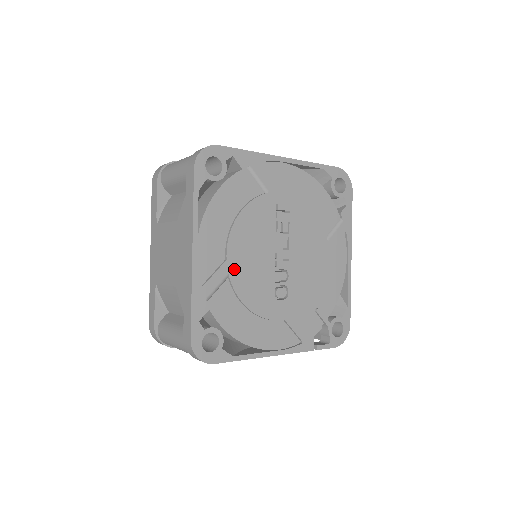
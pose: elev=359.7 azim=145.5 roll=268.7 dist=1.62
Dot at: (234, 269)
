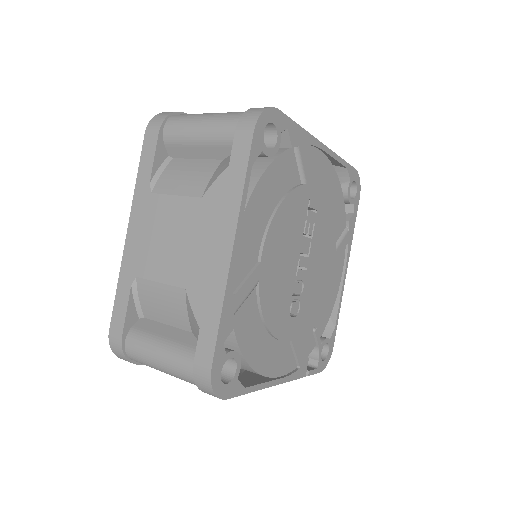
Dot at: (264, 275)
